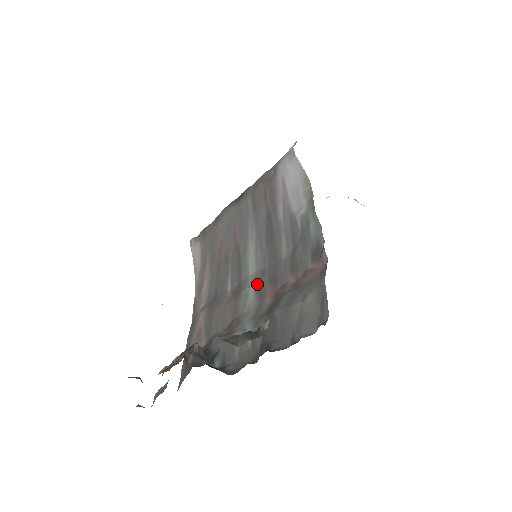
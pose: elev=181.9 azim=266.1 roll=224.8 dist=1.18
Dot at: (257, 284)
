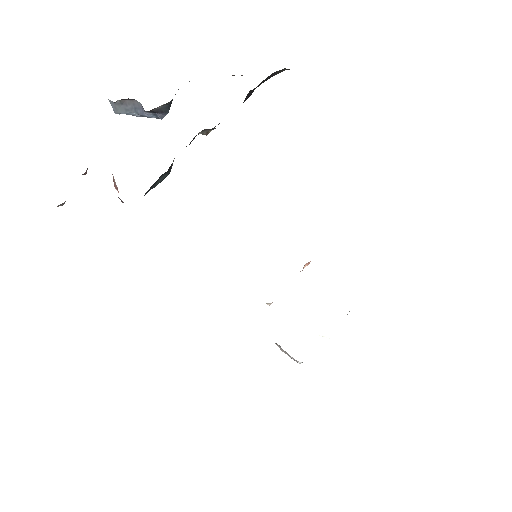
Dot at: occluded
